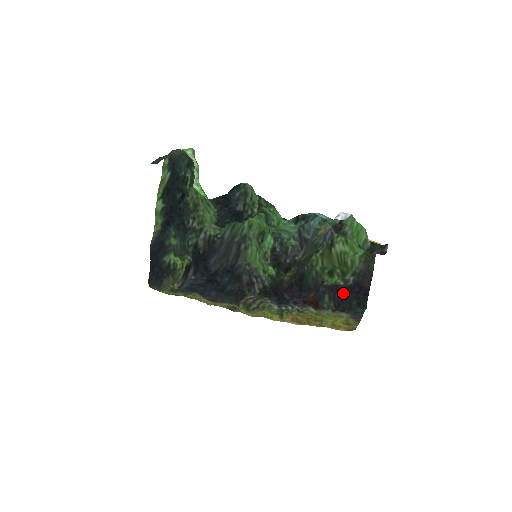
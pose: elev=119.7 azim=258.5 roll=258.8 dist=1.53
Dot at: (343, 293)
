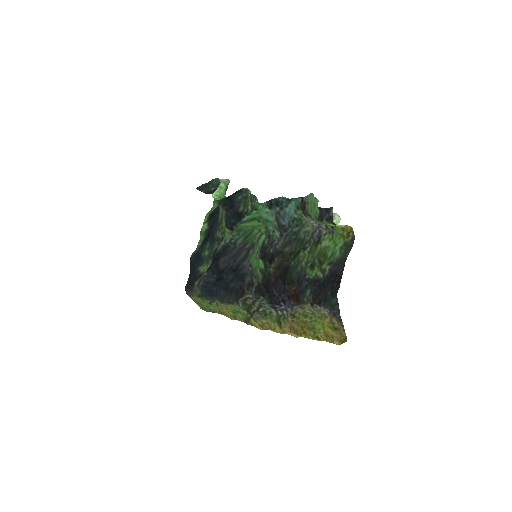
Dot at: (322, 286)
